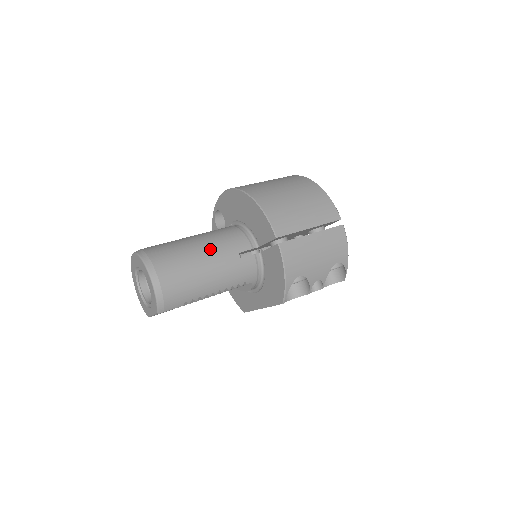
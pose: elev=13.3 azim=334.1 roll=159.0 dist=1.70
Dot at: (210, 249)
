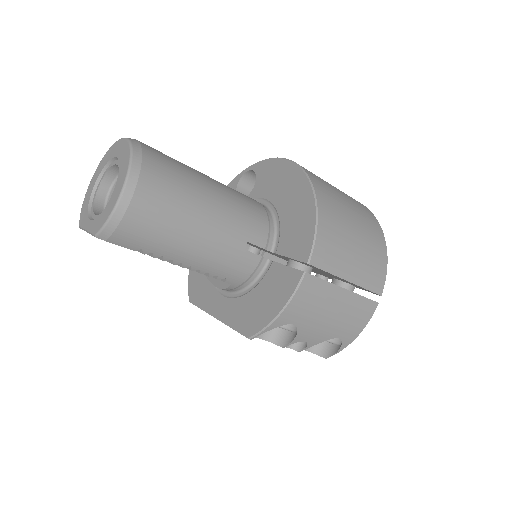
Dot at: (221, 211)
